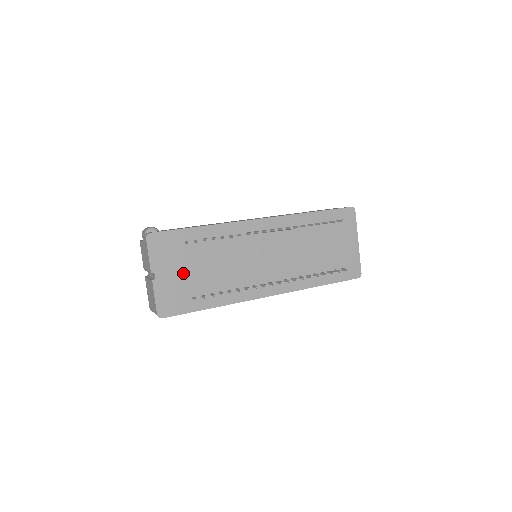
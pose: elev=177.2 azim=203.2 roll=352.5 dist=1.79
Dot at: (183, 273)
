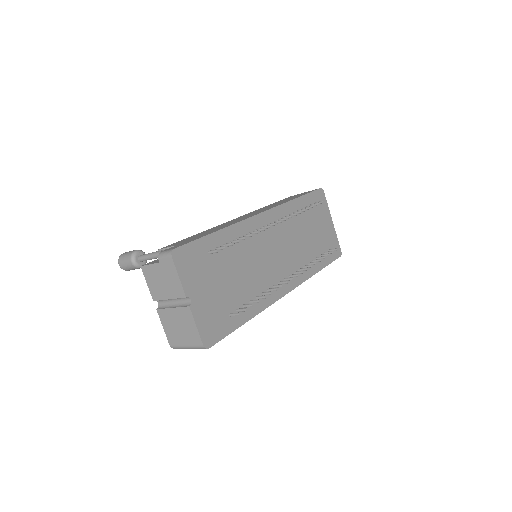
Dot at: (215, 289)
